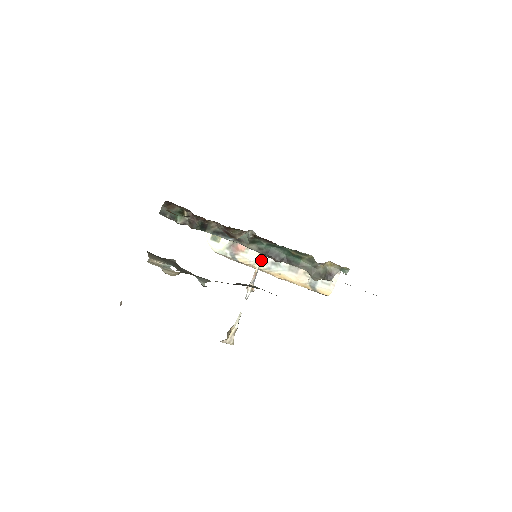
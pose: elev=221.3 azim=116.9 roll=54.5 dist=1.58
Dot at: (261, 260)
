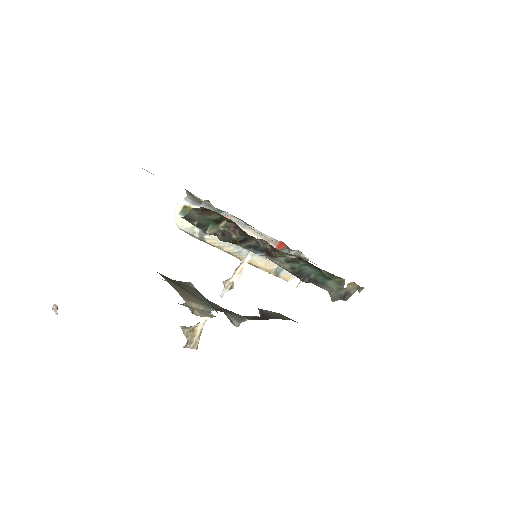
Dot at: (252, 255)
